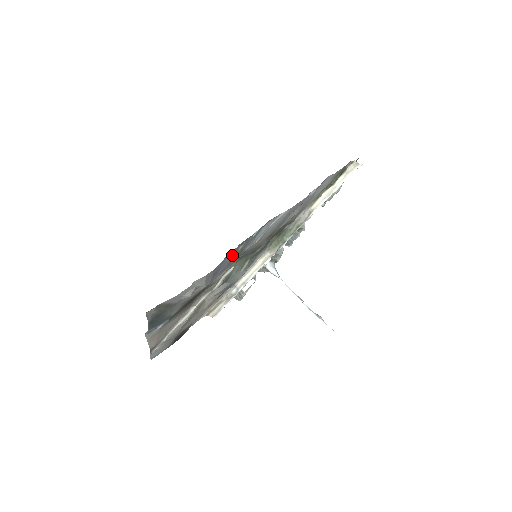
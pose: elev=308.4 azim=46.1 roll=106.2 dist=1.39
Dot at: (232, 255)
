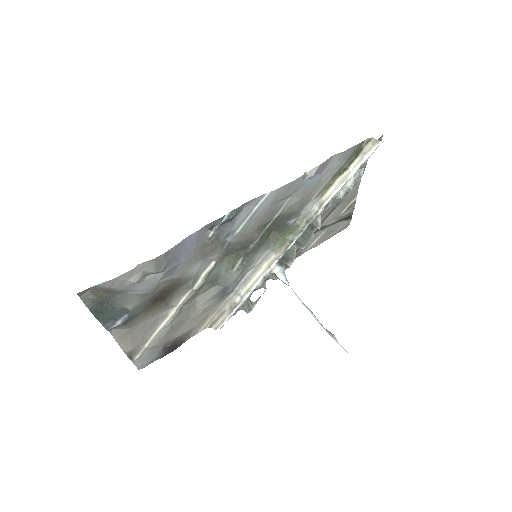
Dot at: (197, 241)
